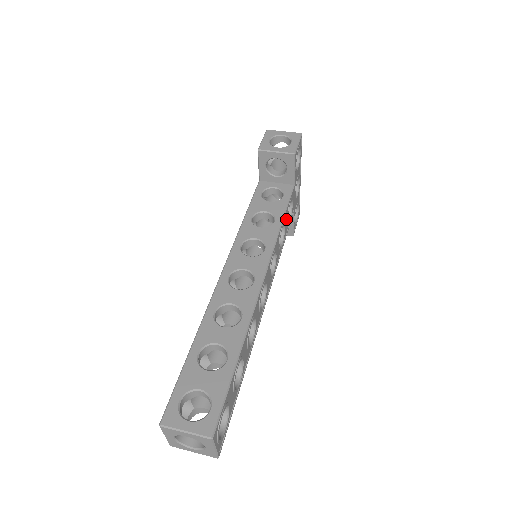
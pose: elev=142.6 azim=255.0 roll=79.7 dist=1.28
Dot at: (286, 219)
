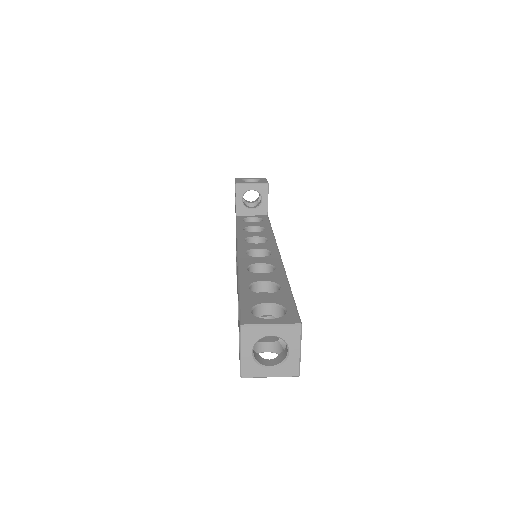
Dot at: occluded
